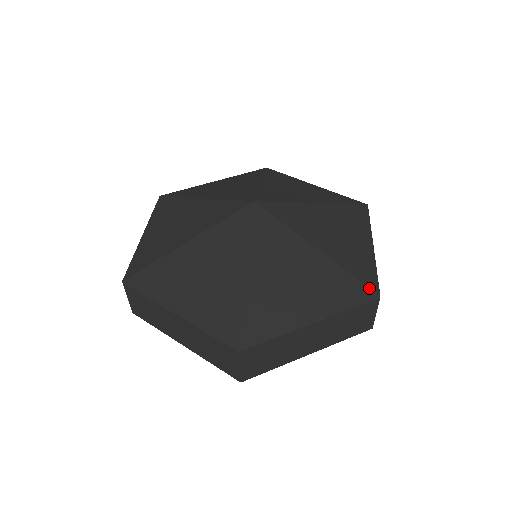
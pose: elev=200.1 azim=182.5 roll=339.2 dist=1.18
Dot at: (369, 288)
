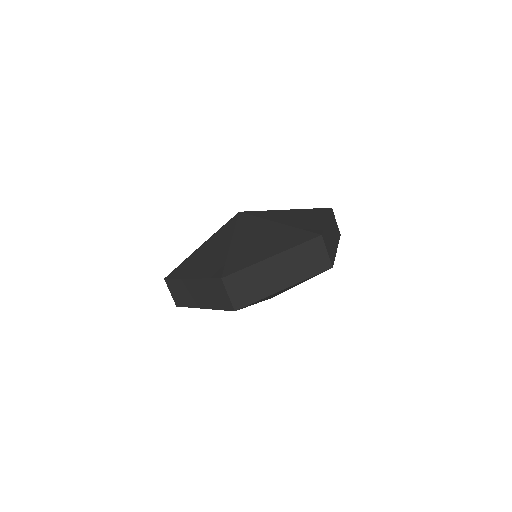
Dot at: (324, 208)
